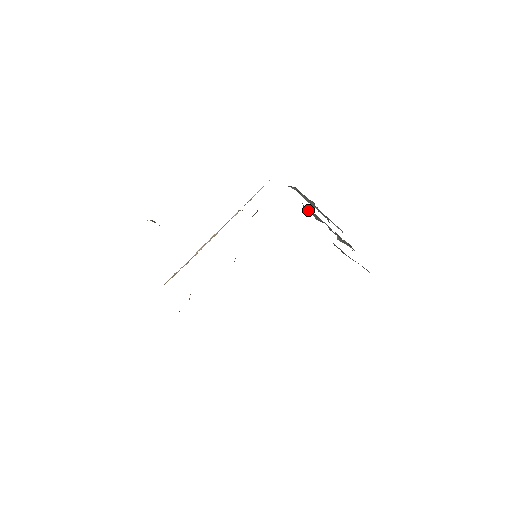
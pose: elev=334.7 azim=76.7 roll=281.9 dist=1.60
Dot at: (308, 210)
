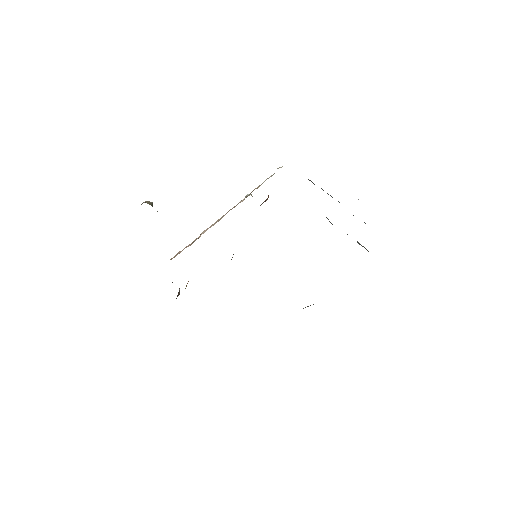
Dot at: occluded
